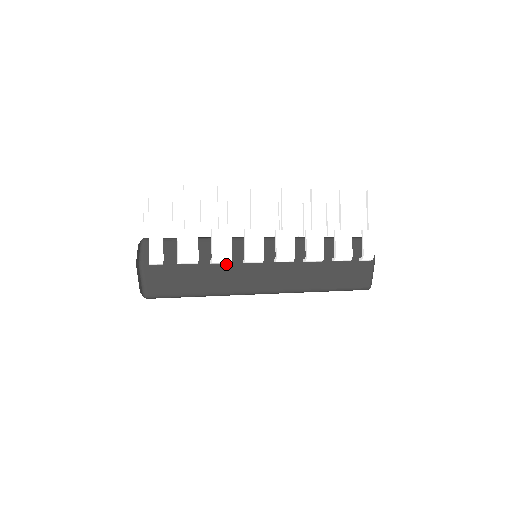
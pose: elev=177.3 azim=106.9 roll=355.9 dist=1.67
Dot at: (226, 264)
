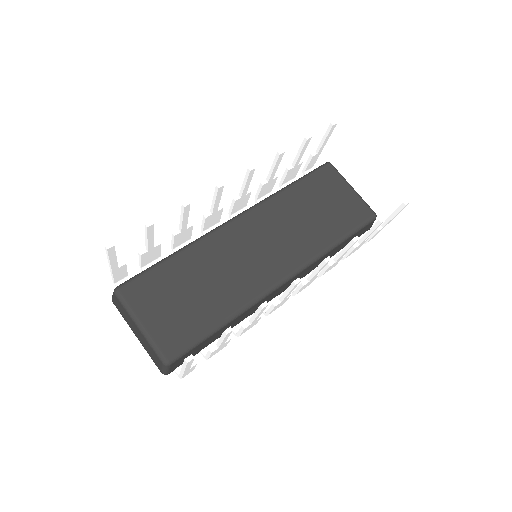
Dot at: (244, 320)
